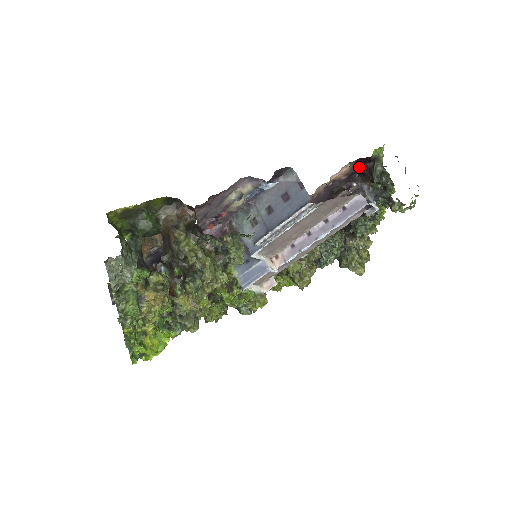
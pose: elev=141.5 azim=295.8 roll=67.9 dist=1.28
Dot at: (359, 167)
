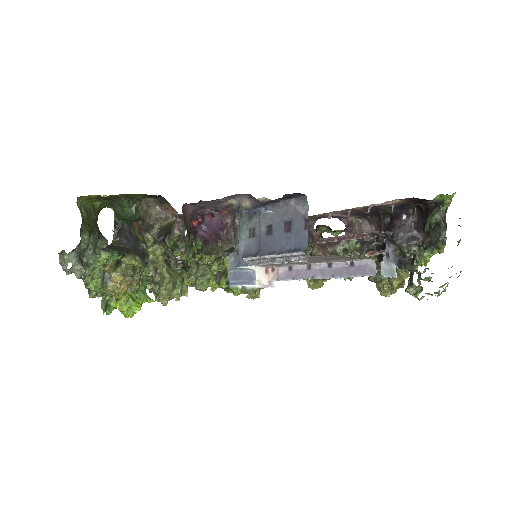
Dot at: (416, 202)
